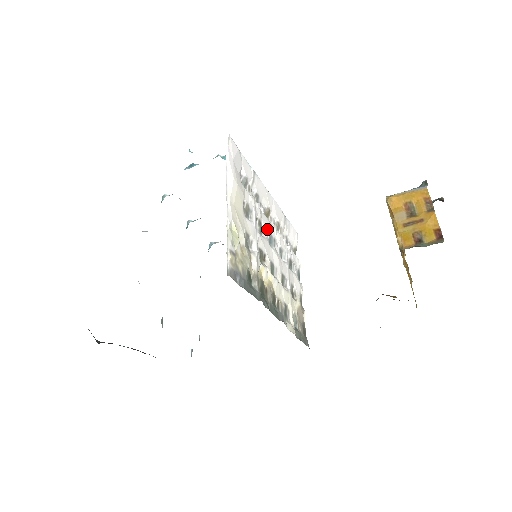
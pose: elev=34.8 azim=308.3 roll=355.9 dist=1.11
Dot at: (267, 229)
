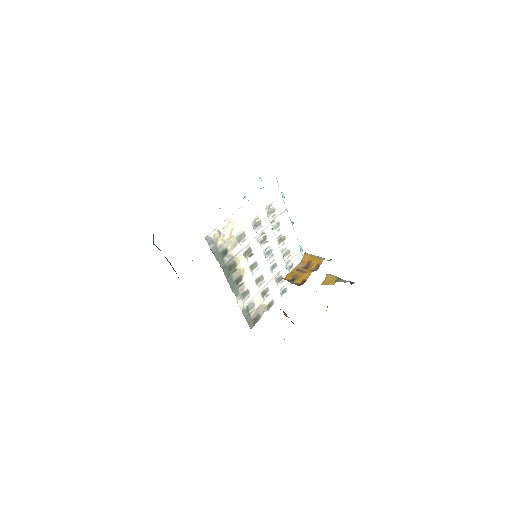
Dot at: (270, 245)
